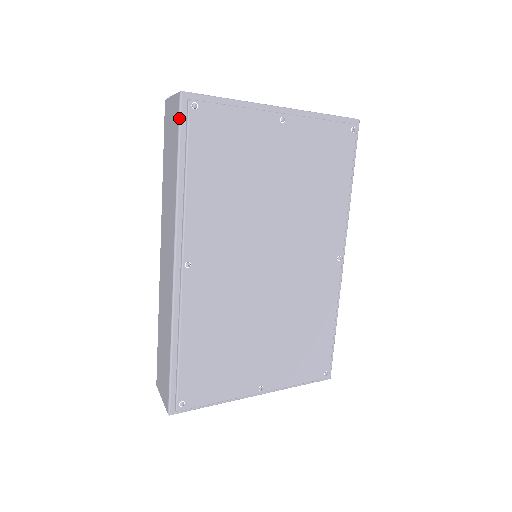
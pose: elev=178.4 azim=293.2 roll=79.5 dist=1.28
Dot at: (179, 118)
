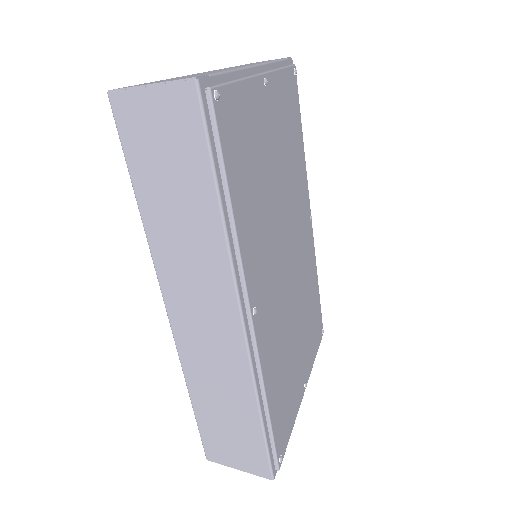
Dot at: (204, 121)
